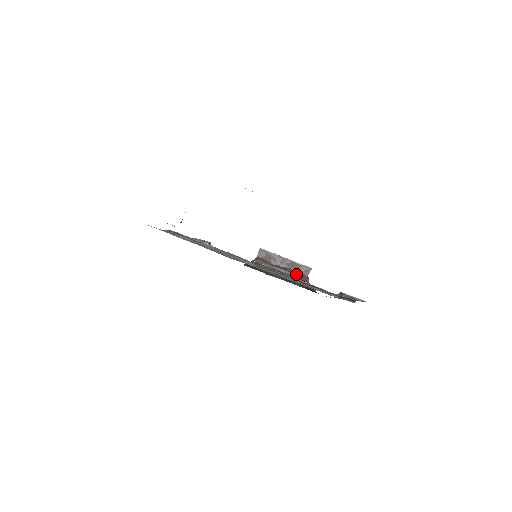
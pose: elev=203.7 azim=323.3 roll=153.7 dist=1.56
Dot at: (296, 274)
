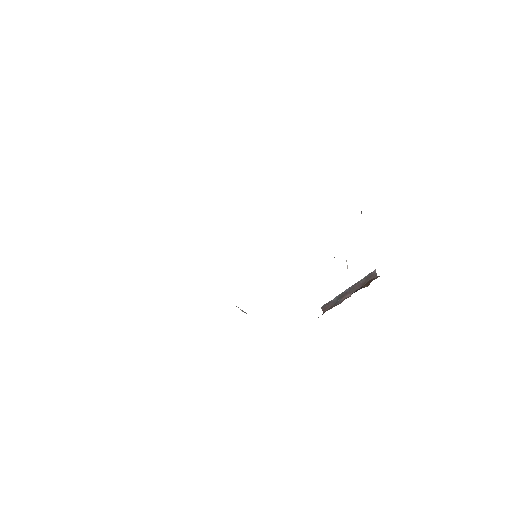
Dot at: (365, 286)
